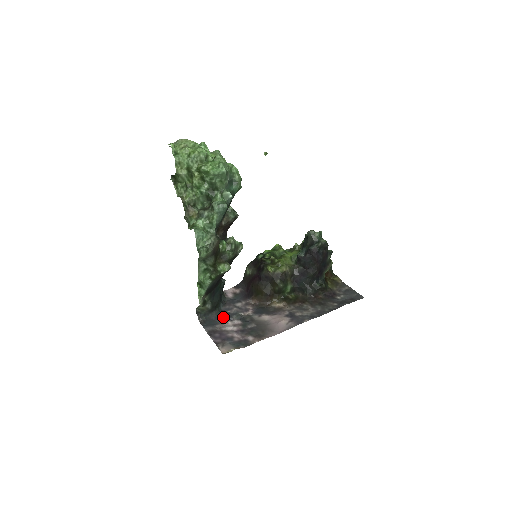
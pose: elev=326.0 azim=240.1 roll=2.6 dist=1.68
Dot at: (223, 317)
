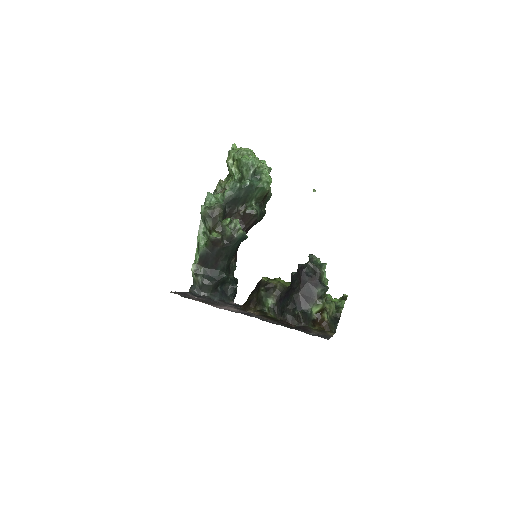
Dot at: (206, 299)
